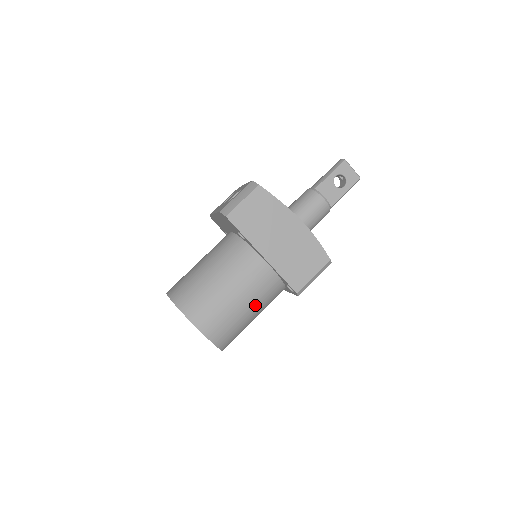
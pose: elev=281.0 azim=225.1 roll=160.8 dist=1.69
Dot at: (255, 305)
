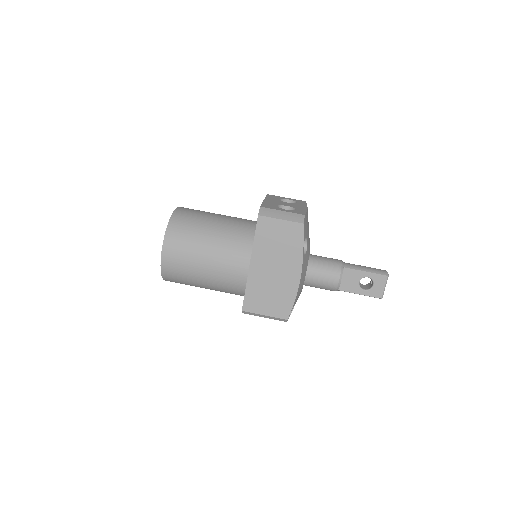
Dot at: (212, 283)
